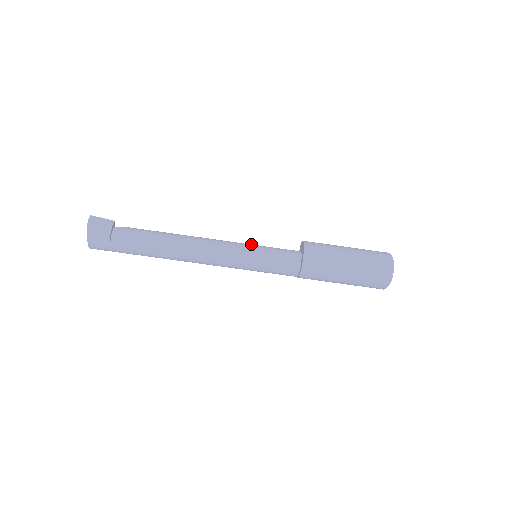
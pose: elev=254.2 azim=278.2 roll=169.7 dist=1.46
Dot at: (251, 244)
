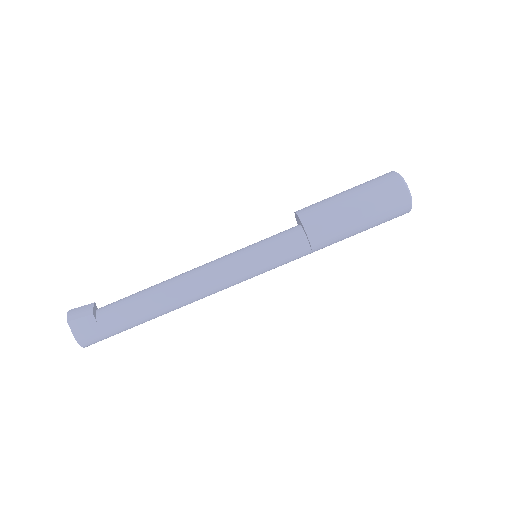
Dot at: occluded
